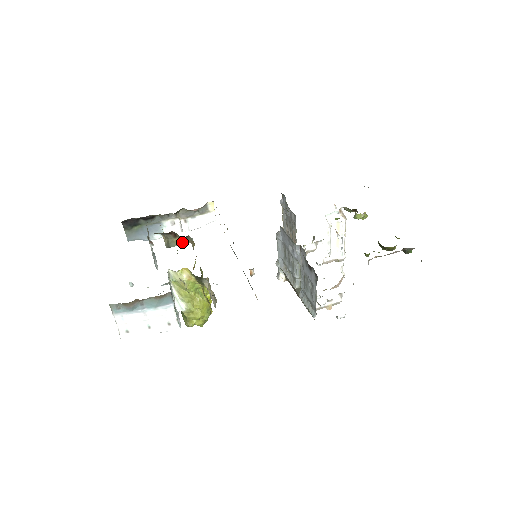
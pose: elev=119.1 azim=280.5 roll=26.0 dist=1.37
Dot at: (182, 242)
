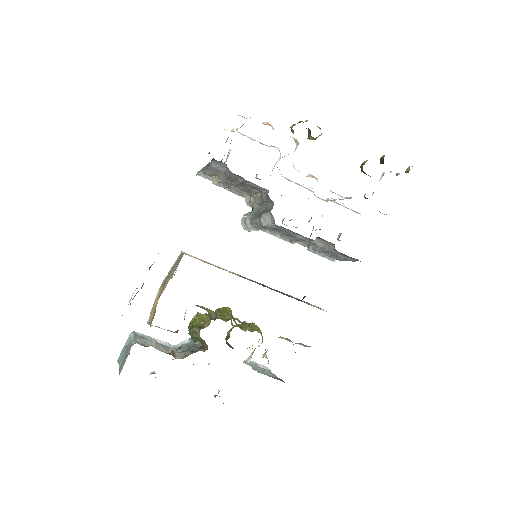
Dot at: occluded
